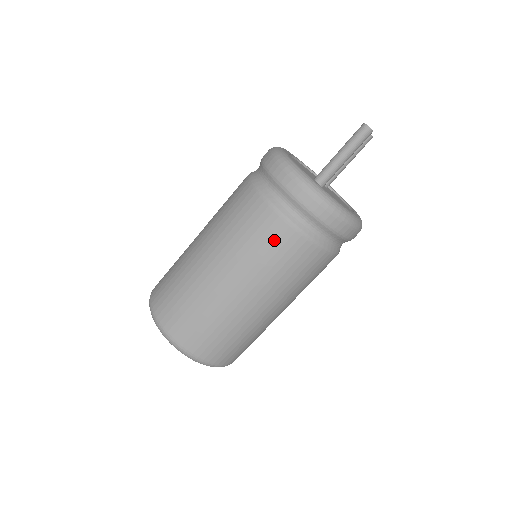
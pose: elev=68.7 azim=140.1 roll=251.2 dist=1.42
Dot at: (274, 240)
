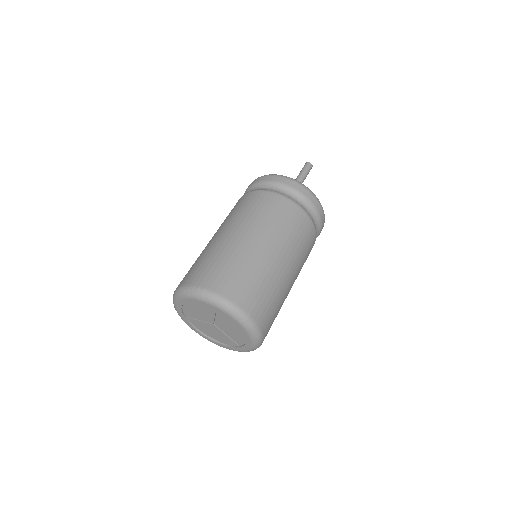
Dot at: (283, 211)
